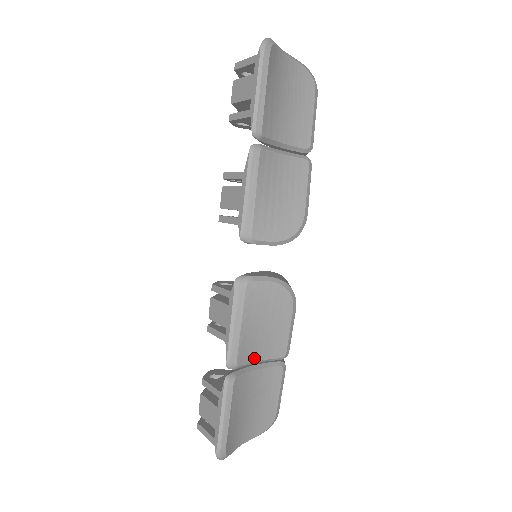
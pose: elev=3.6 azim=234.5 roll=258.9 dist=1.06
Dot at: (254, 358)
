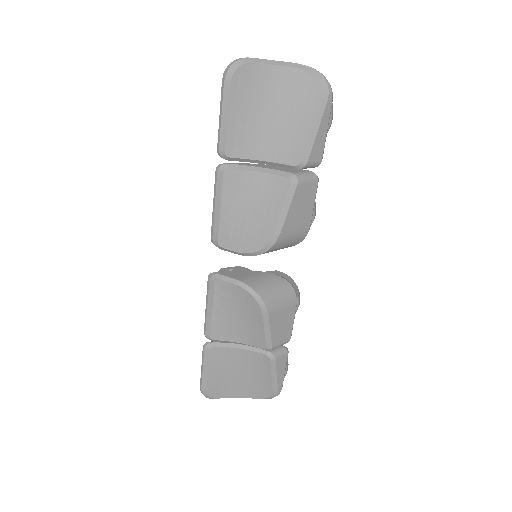
Dot at: (233, 339)
